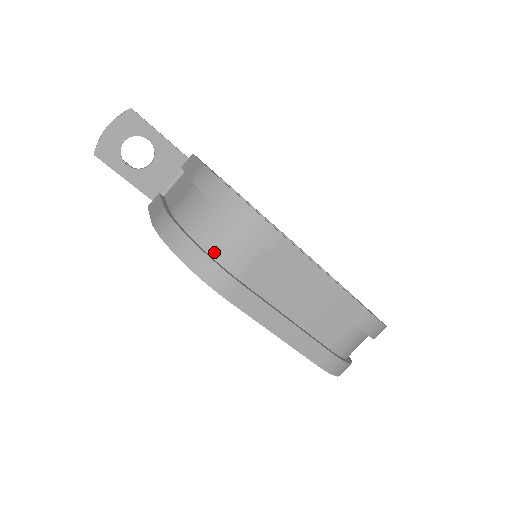
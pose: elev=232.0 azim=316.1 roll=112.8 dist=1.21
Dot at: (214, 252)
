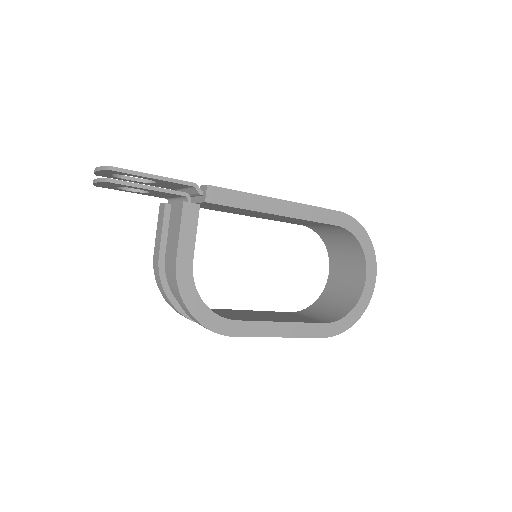
Dot at: occluded
